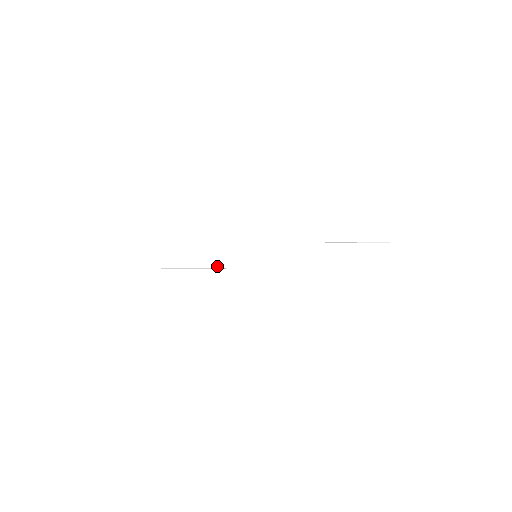
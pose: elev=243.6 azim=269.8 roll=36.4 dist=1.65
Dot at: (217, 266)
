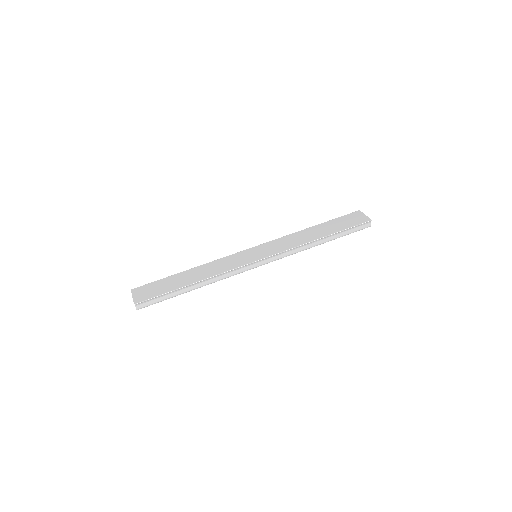
Dot at: (224, 271)
